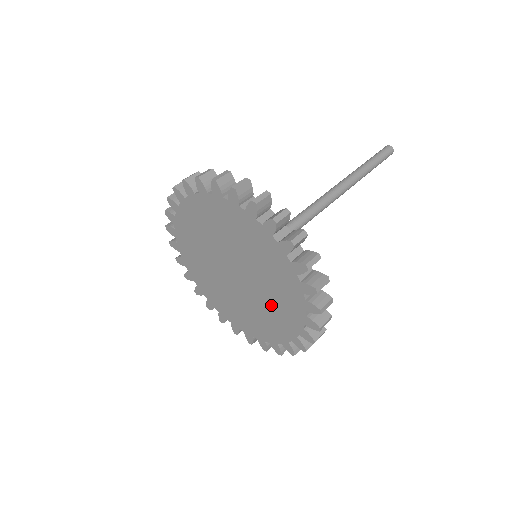
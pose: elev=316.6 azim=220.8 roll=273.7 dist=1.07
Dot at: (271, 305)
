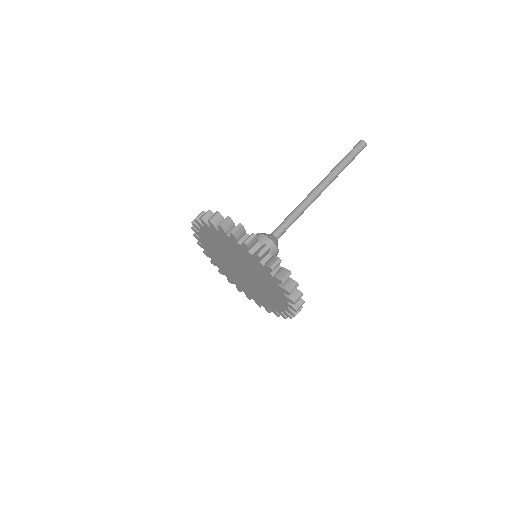
Dot at: (265, 294)
